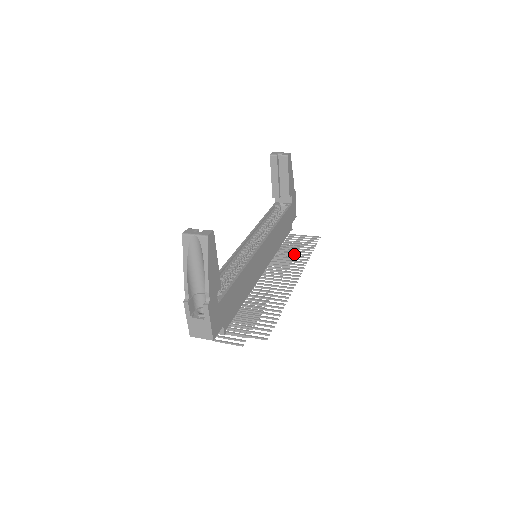
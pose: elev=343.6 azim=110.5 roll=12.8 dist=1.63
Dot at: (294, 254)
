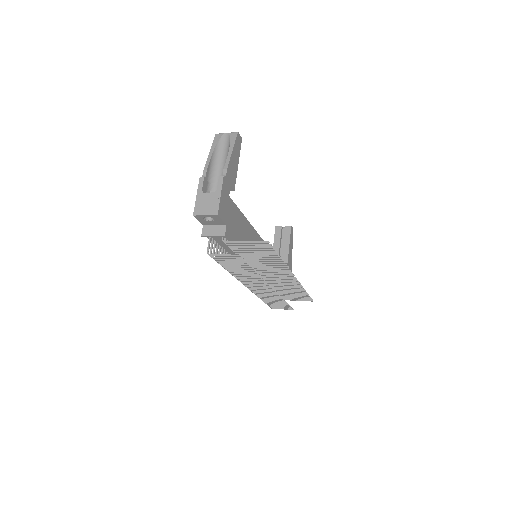
Dot at: (289, 290)
